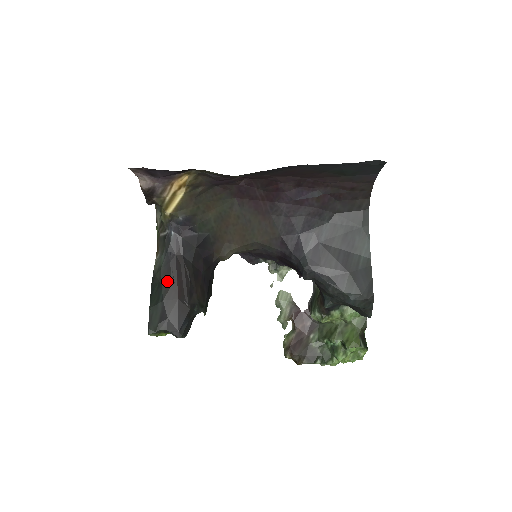
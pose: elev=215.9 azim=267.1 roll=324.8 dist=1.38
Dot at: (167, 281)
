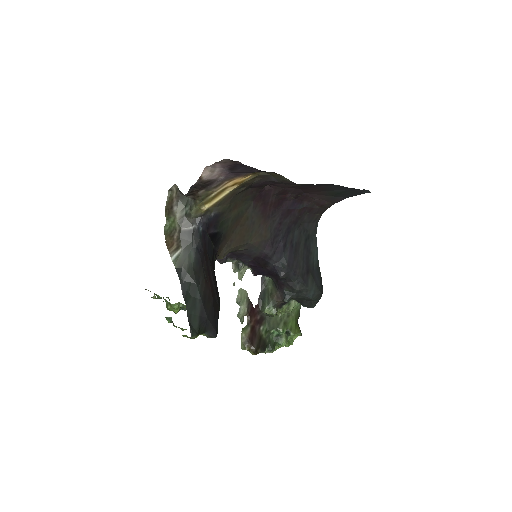
Dot at: (201, 279)
